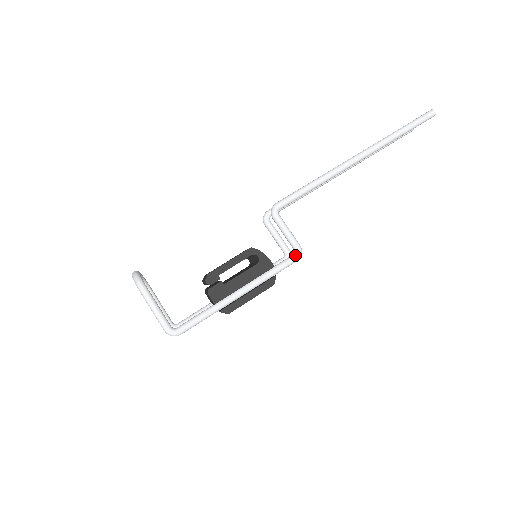
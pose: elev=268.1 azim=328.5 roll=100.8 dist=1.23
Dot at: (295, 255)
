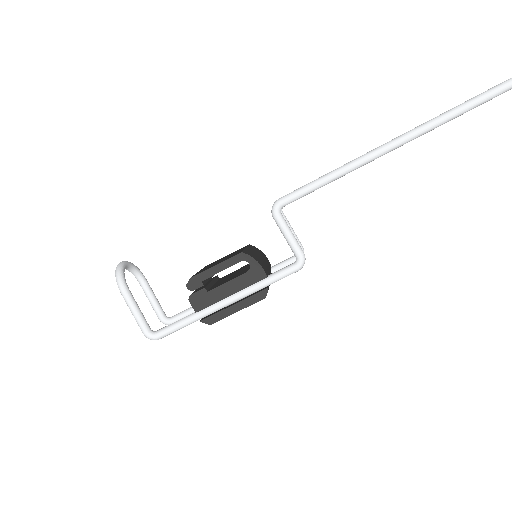
Dot at: (295, 264)
